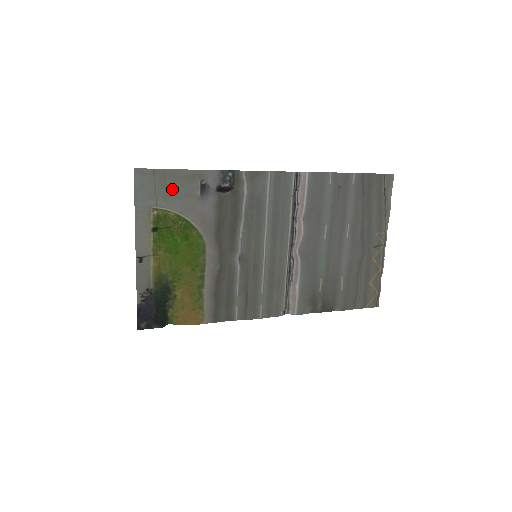
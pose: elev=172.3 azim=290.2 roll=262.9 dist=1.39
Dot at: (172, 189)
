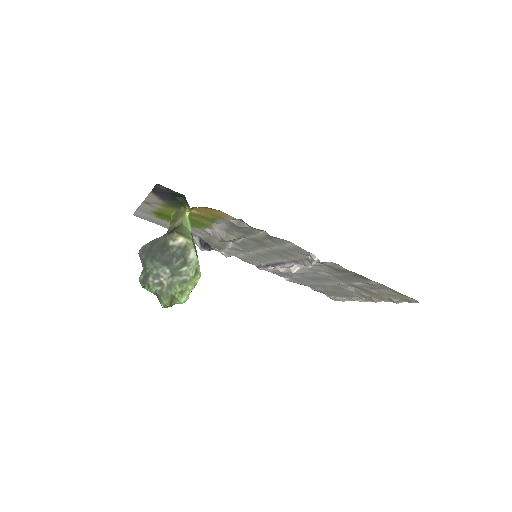
Dot at: (164, 224)
